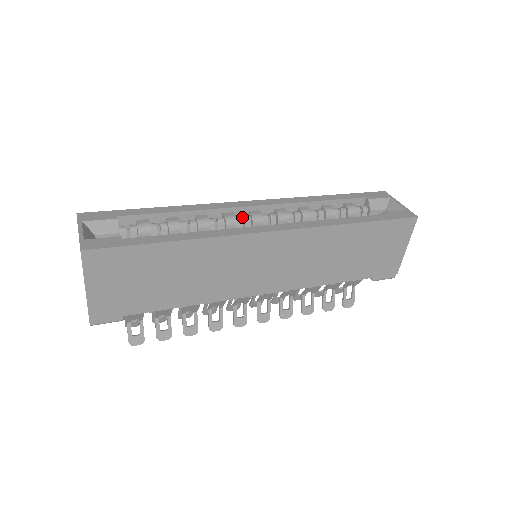
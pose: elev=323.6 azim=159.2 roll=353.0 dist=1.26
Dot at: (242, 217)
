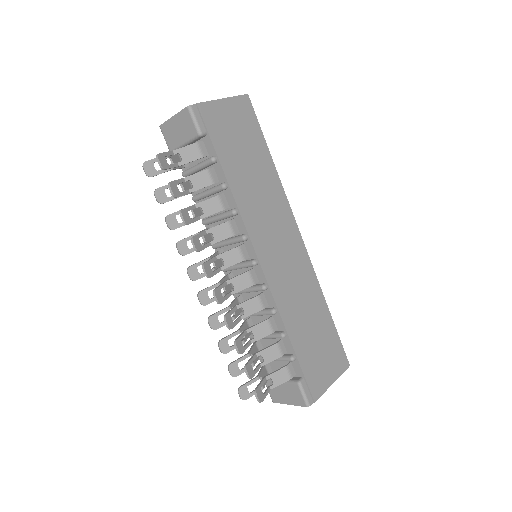
Dot at: occluded
